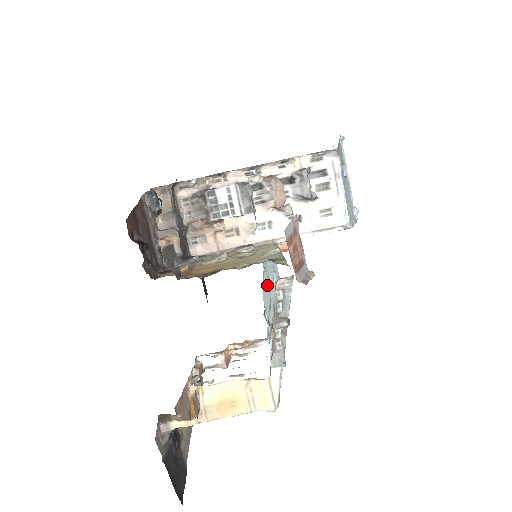
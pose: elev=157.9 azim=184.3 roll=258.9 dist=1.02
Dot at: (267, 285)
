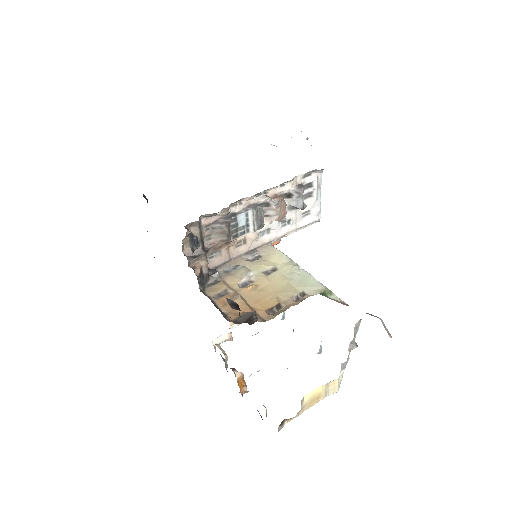
Dot at: occluded
